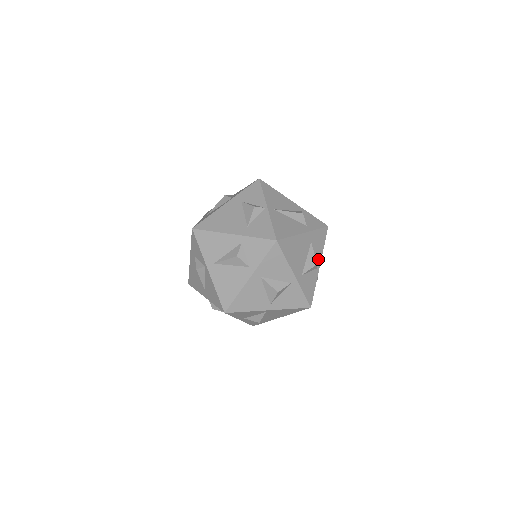
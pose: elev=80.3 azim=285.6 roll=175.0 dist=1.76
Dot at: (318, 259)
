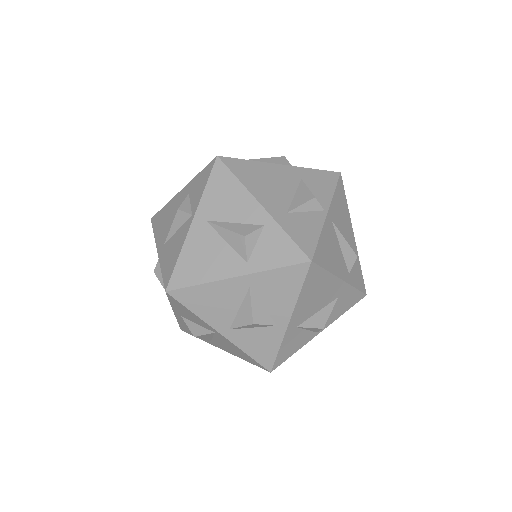
Dot at: (326, 322)
